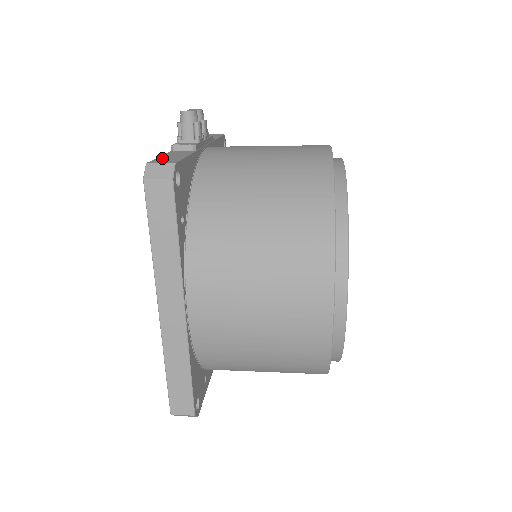
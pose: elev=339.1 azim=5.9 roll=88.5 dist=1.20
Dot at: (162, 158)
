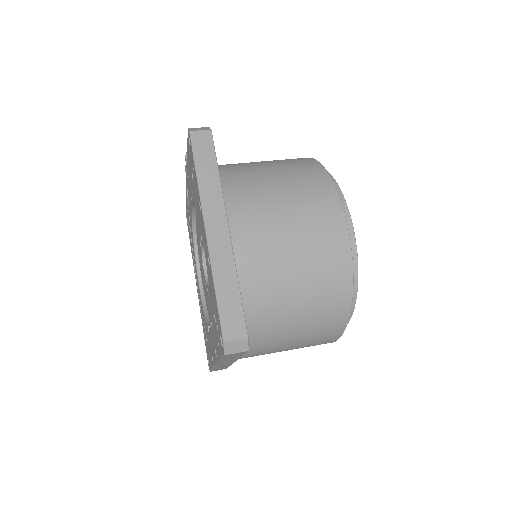
Dot at: occluded
